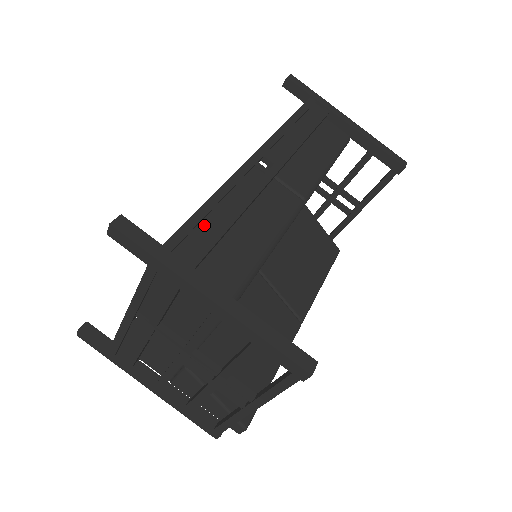
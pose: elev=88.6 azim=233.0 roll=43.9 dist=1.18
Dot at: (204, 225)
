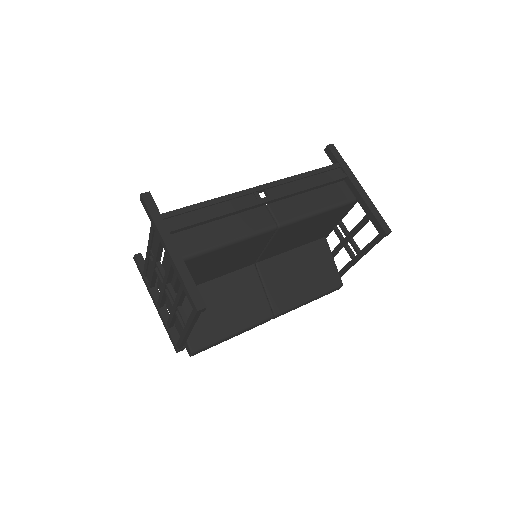
Dot at: (193, 213)
